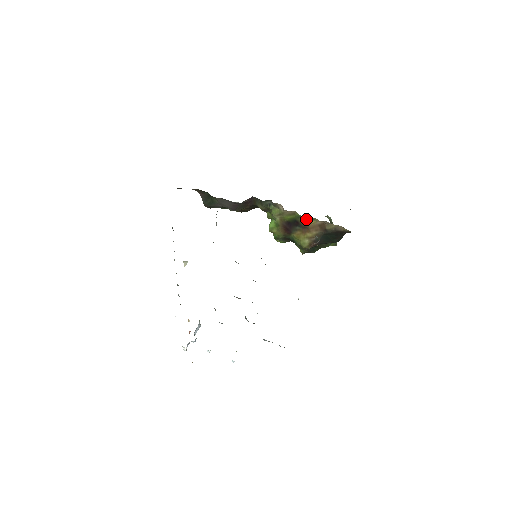
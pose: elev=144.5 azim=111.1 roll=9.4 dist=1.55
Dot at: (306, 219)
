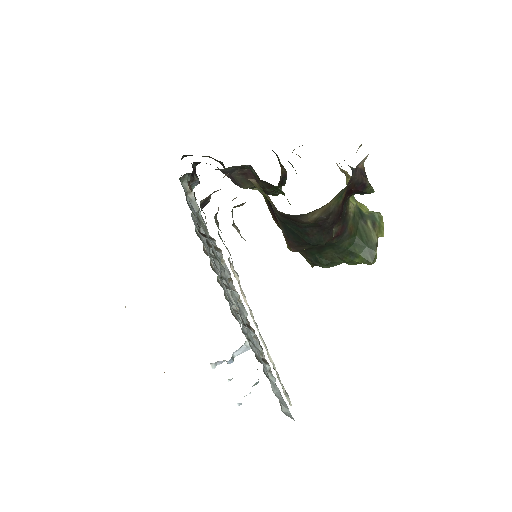
Dot at: occluded
